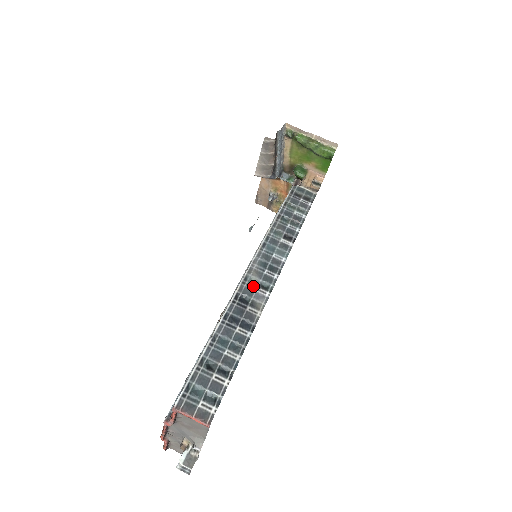
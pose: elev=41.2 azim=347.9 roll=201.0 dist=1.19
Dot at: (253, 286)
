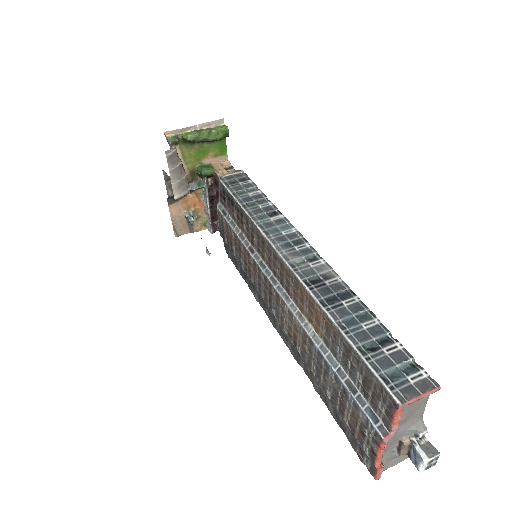
Dot at: (305, 266)
